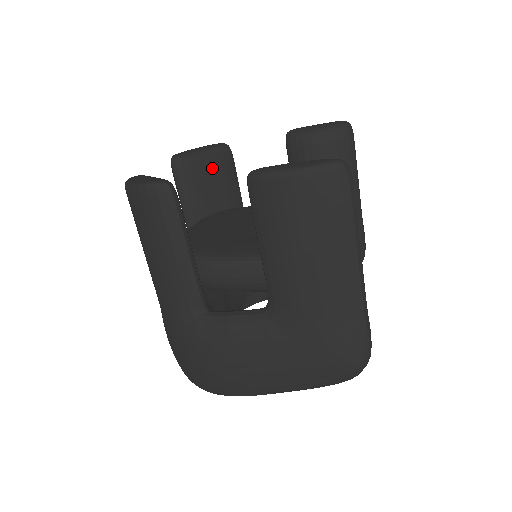
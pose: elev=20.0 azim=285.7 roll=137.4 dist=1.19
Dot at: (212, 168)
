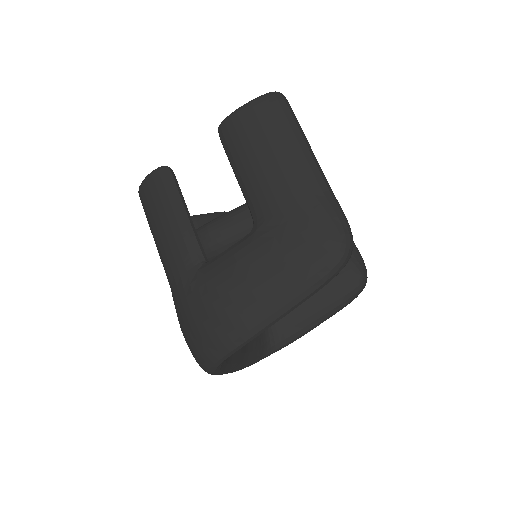
Dot at: occluded
